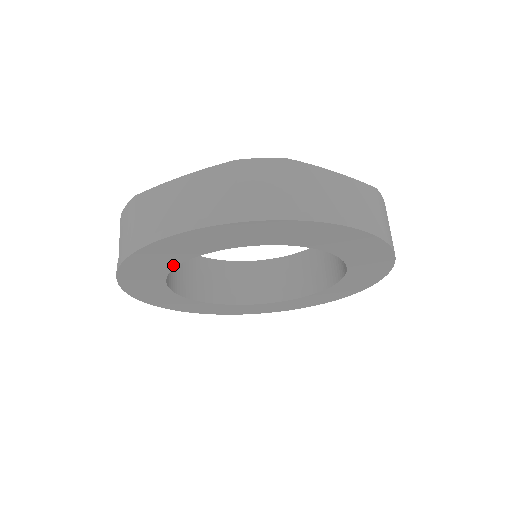
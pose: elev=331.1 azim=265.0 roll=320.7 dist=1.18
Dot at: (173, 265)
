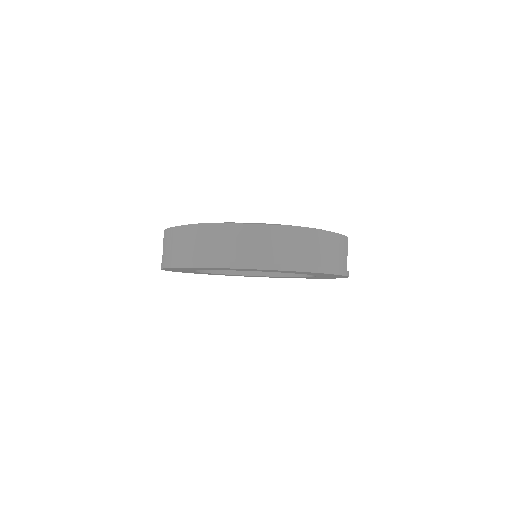
Dot at: occluded
